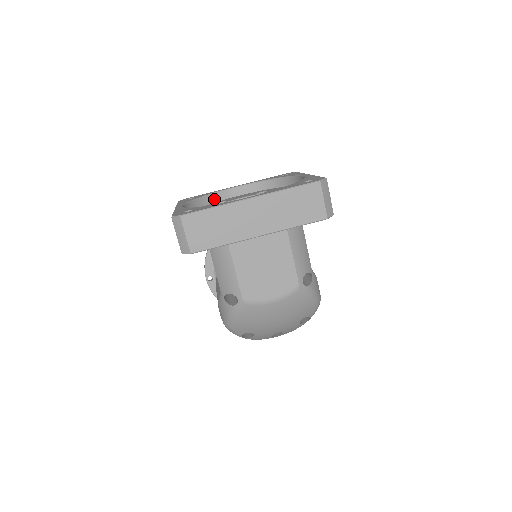
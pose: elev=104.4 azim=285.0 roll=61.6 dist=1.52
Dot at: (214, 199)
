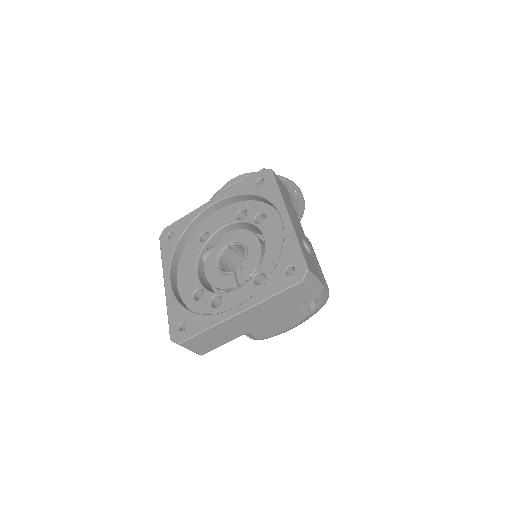
Dot at: (194, 227)
